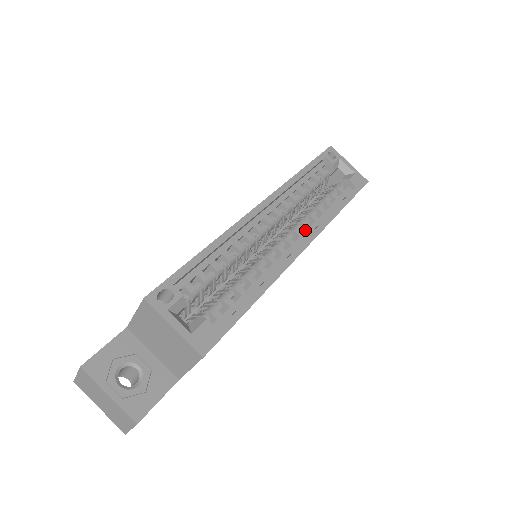
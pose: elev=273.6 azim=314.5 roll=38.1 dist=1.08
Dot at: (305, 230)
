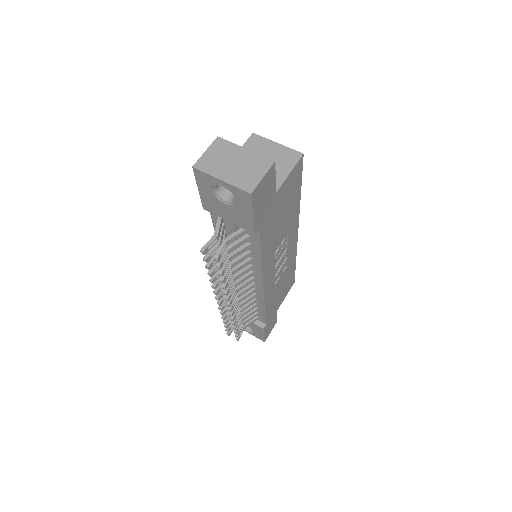
Dot at: occluded
